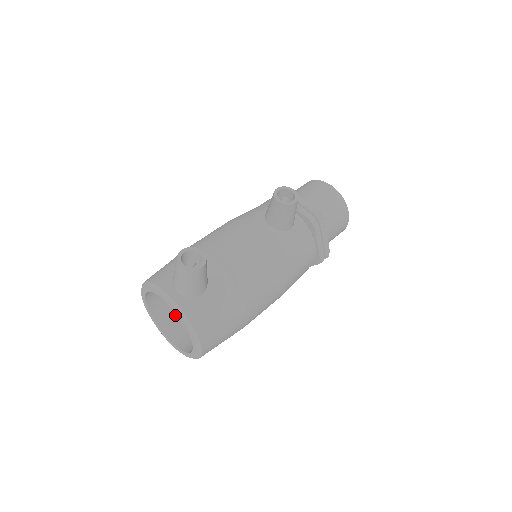
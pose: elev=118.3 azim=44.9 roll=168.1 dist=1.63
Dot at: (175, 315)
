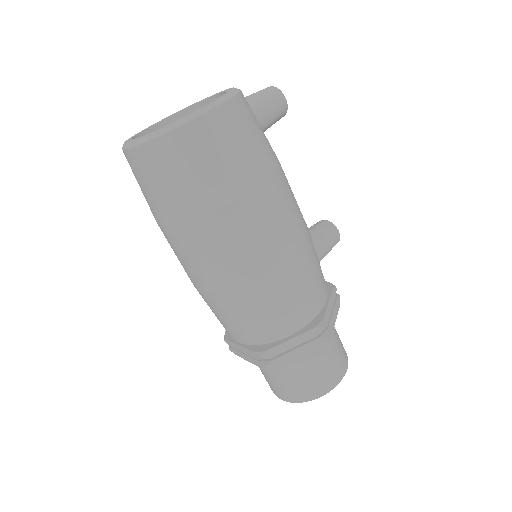
Dot at: occluded
